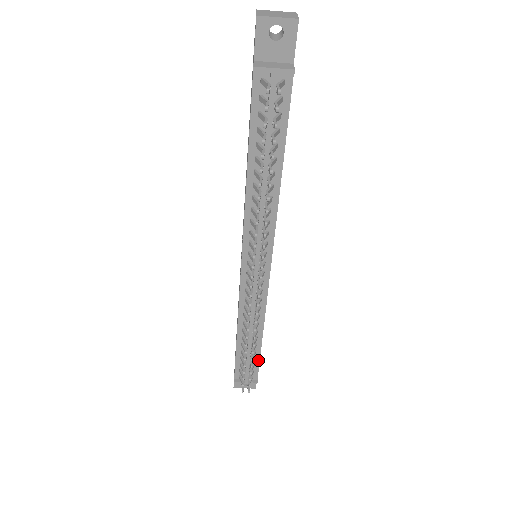
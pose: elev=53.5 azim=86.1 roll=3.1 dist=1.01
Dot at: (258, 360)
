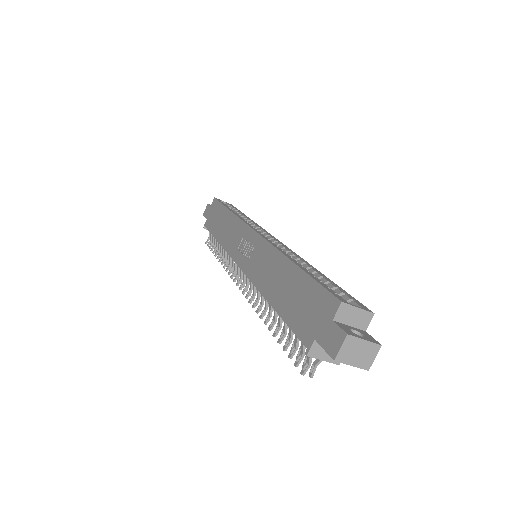
Dot at: occluded
